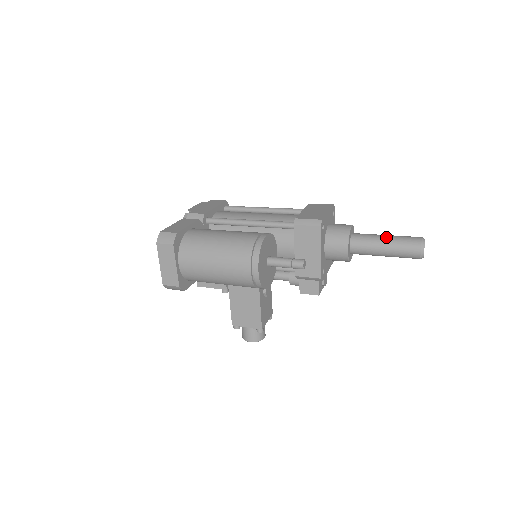
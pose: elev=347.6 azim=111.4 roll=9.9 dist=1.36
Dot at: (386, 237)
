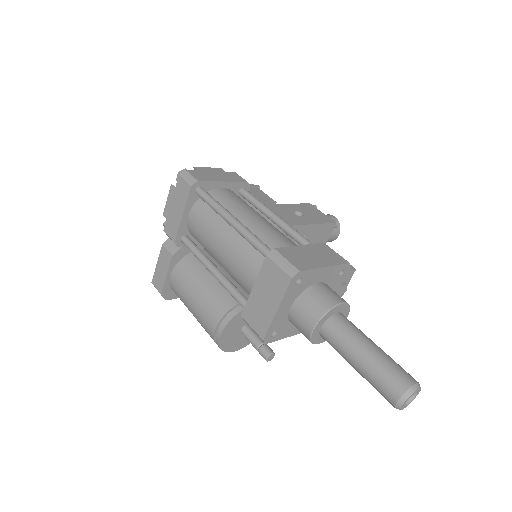
Dot at: (355, 366)
